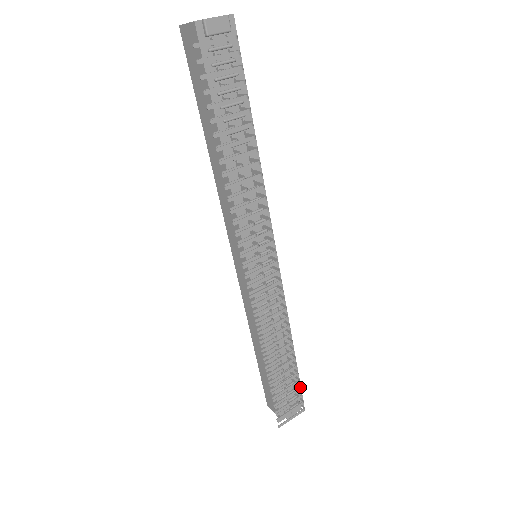
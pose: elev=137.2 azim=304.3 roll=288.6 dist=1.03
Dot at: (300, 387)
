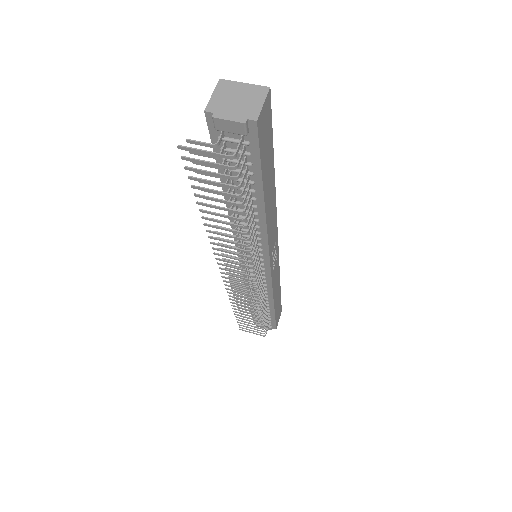
Dot at: (263, 328)
